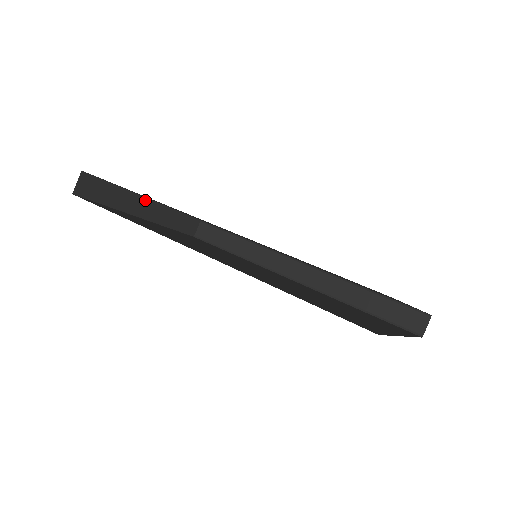
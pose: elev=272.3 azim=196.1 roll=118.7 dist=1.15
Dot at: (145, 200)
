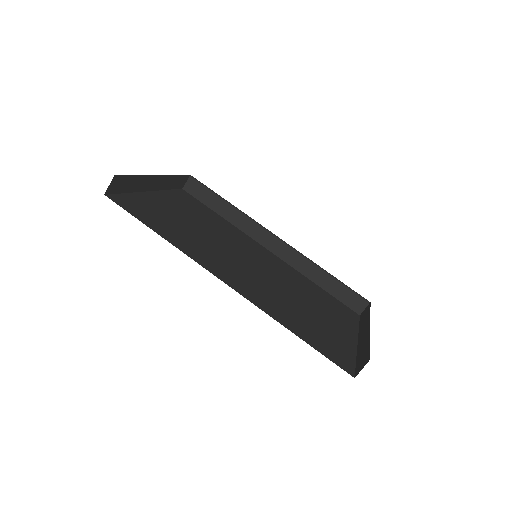
Dot at: (154, 177)
